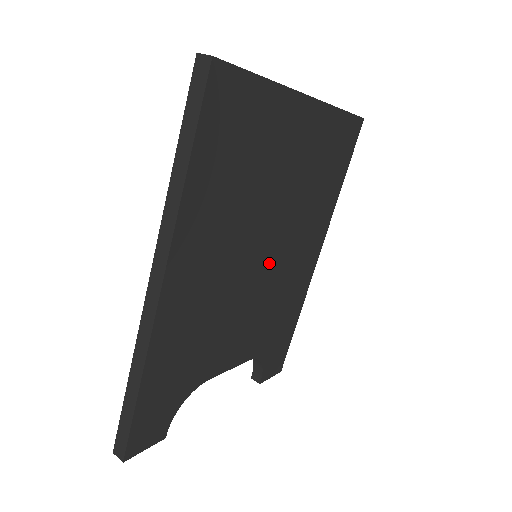
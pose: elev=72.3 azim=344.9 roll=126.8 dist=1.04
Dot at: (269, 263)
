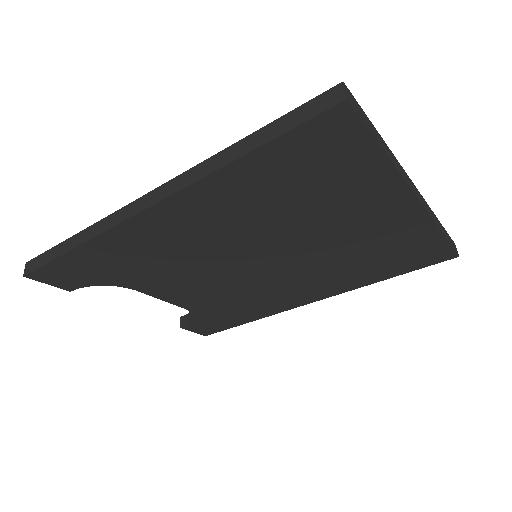
Dot at: (261, 270)
